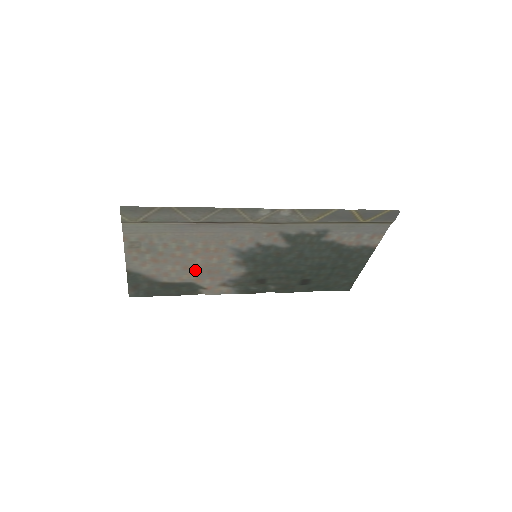
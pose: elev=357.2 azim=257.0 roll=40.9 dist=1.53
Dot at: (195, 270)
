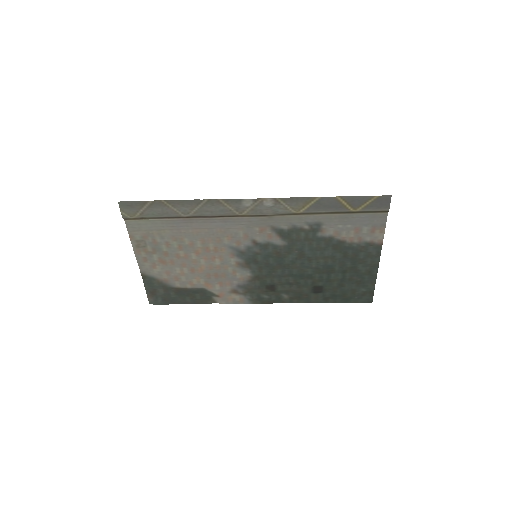
Dot at: (202, 273)
